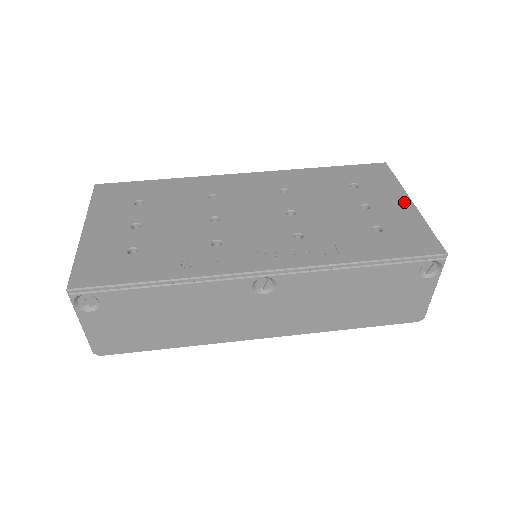
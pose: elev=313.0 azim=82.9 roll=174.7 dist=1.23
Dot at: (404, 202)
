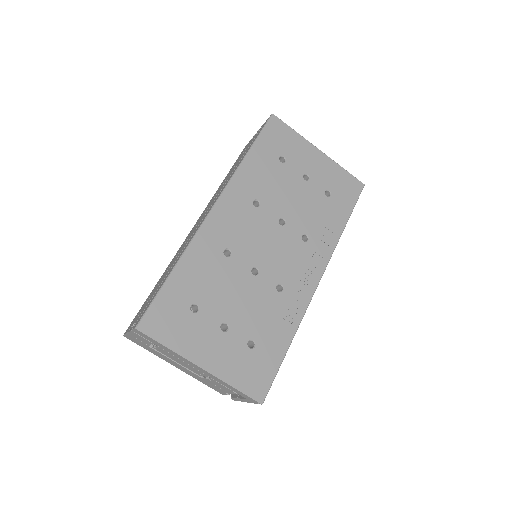
Dot at: (317, 154)
